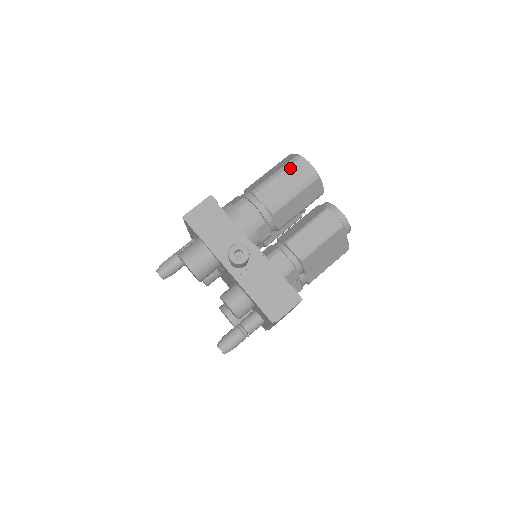
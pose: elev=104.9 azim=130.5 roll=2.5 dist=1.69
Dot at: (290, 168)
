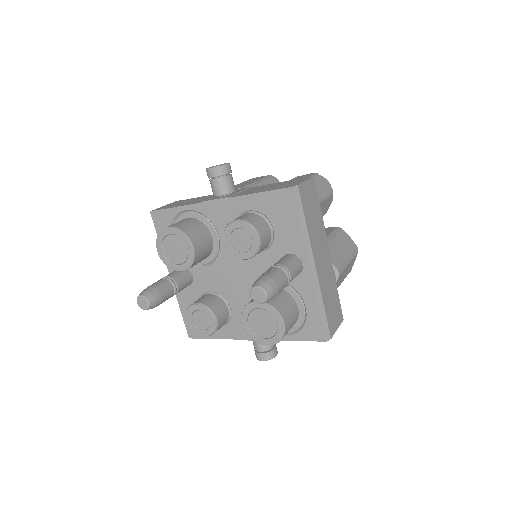
Dot at: occluded
